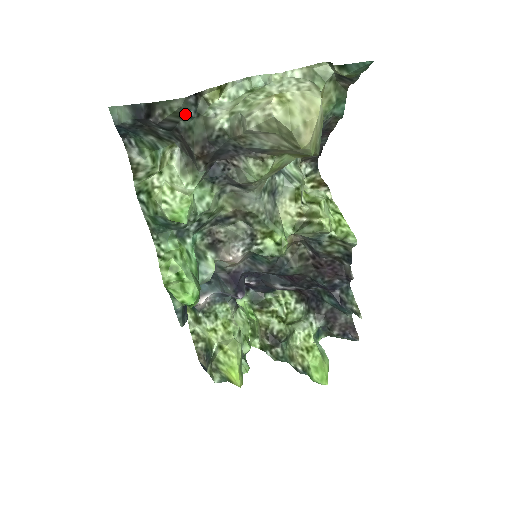
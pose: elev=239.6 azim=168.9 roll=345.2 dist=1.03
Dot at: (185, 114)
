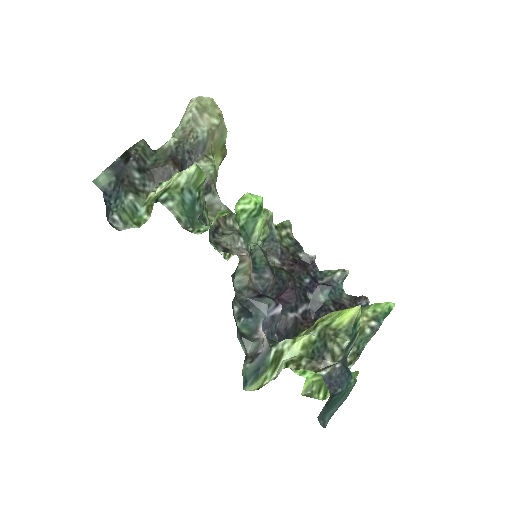
Dot at: (148, 151)
